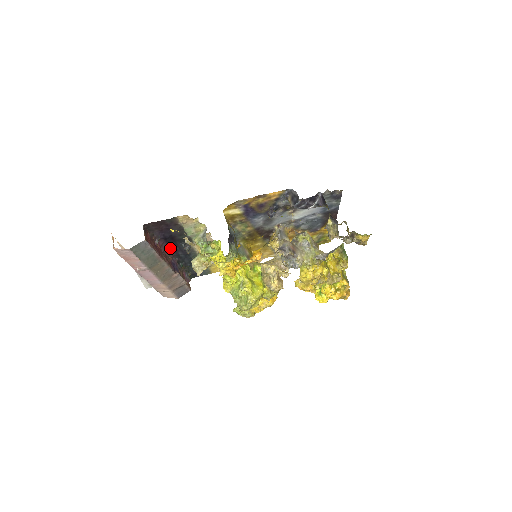
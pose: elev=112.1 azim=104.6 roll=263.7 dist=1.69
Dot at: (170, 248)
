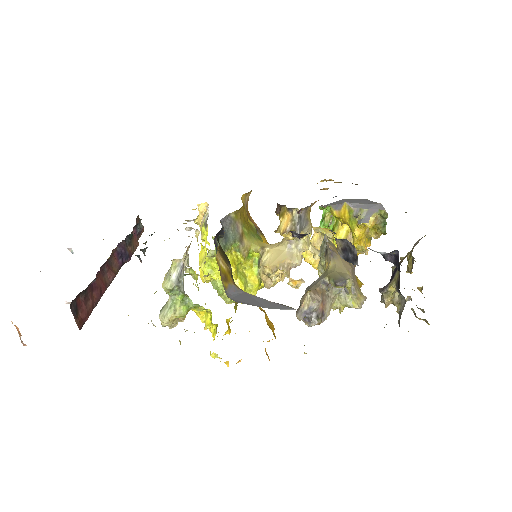
Dot at: occluded
